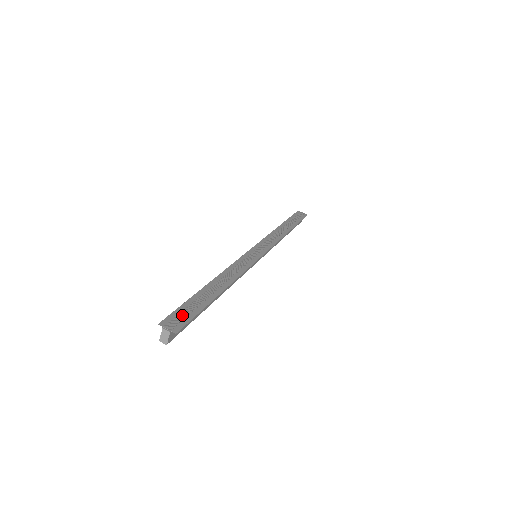
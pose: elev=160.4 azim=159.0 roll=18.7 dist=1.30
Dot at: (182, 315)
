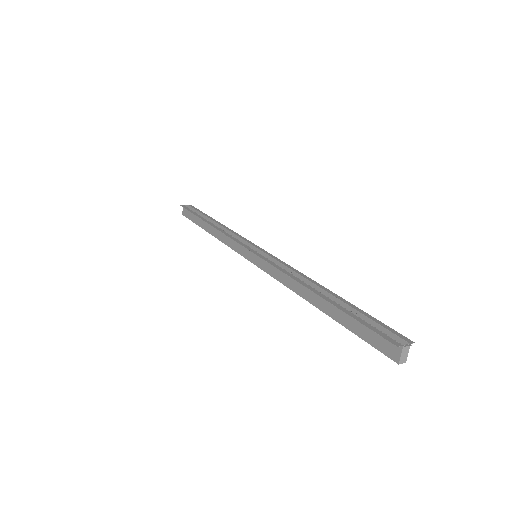
Dot at: (380, 328)
